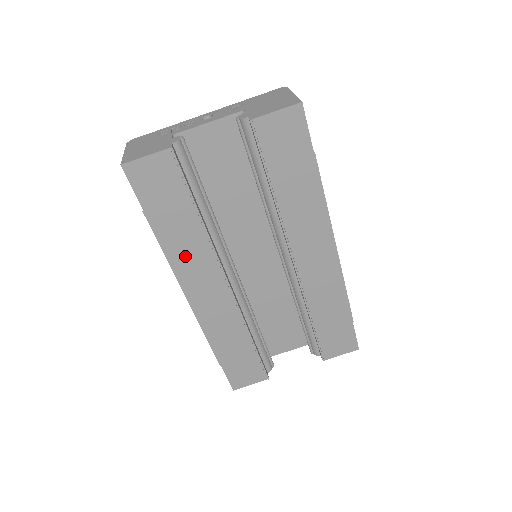
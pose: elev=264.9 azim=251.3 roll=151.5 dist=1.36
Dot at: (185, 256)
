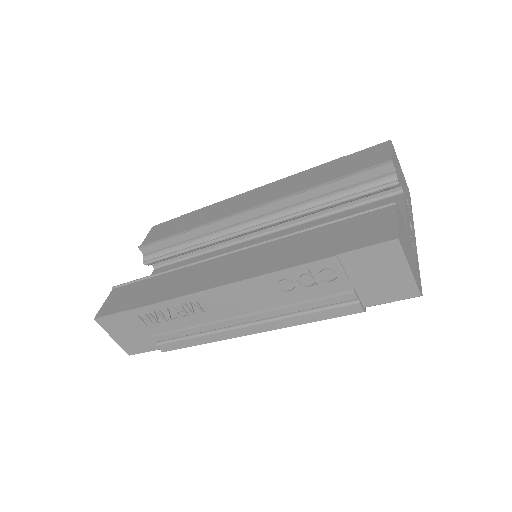
Dot at: (181, 285)
